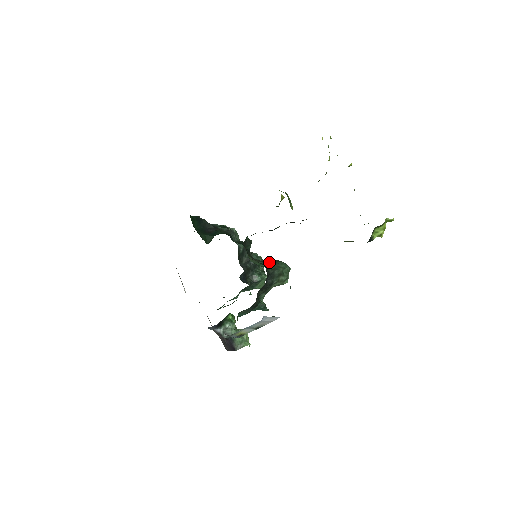
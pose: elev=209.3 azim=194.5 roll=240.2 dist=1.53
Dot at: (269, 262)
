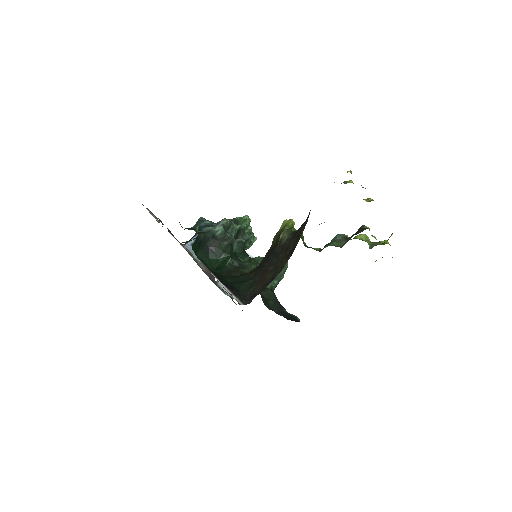
Dot at: occluded
